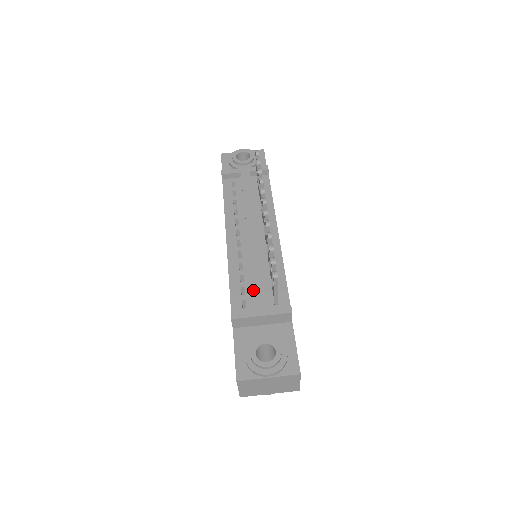
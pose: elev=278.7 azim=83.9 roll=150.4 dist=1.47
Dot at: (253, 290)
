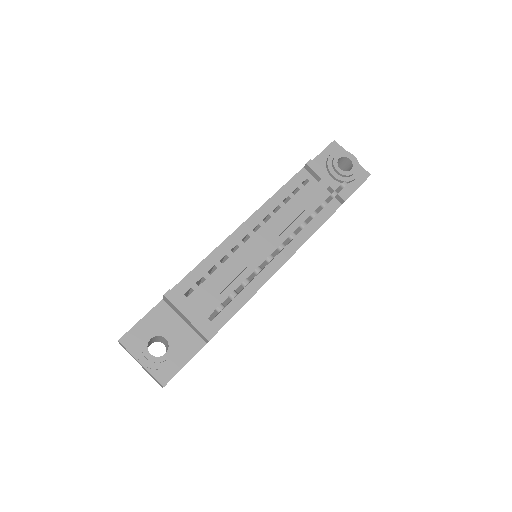
Dot at: (206, 291)
